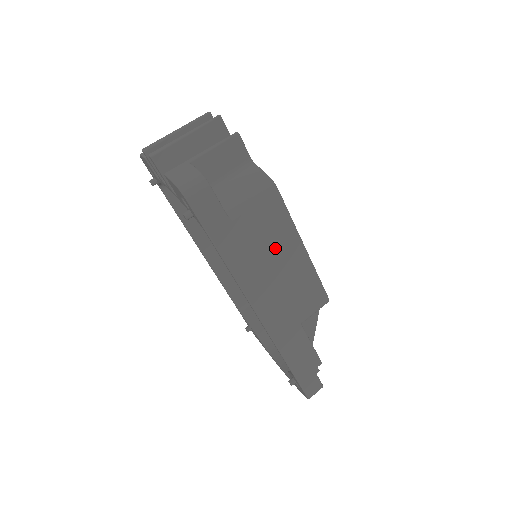
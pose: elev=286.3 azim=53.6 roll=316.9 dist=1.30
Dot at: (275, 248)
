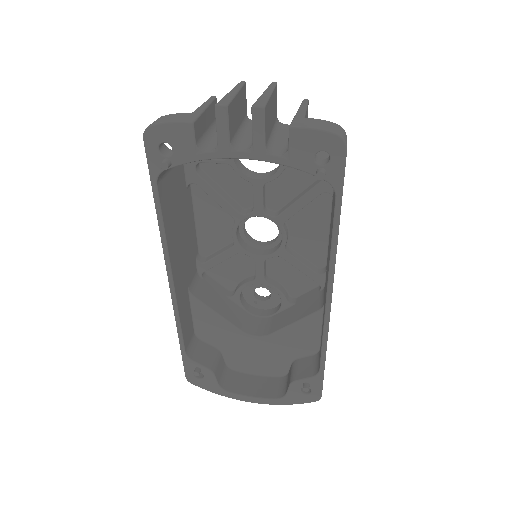
Dot at: occluded
